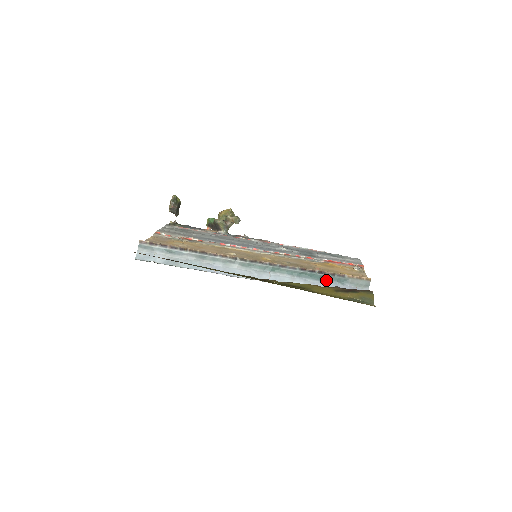
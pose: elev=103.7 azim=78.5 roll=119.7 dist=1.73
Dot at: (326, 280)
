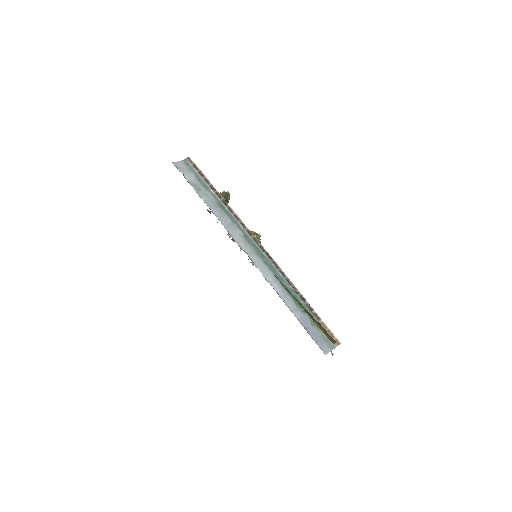
Dot at: (301, 308)
